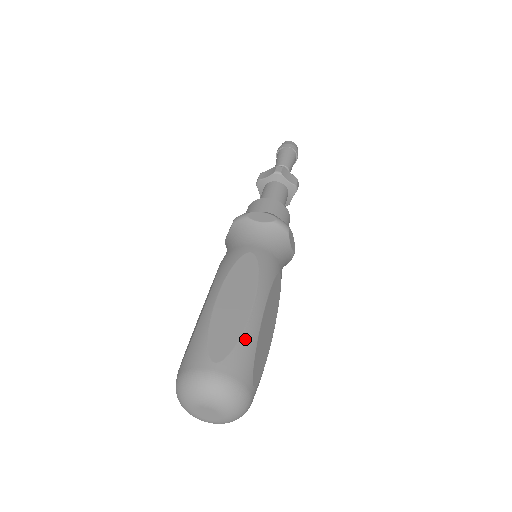
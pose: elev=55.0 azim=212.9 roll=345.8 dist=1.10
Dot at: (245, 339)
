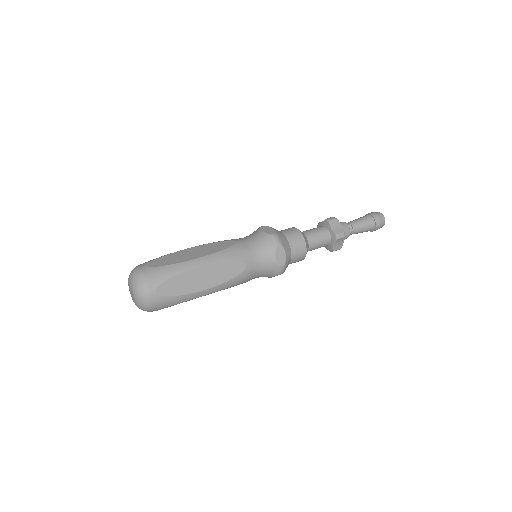
Dot at: (171, 267)
